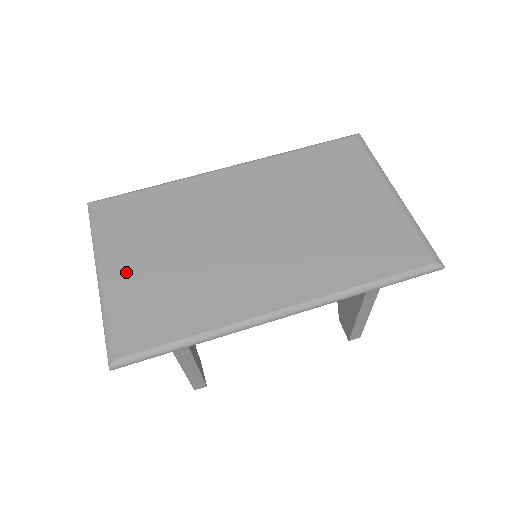
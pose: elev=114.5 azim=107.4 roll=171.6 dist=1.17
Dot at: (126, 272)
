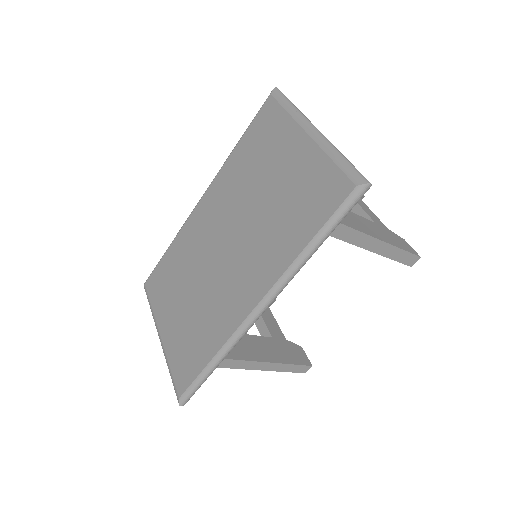
Dot at: (169, 328)
